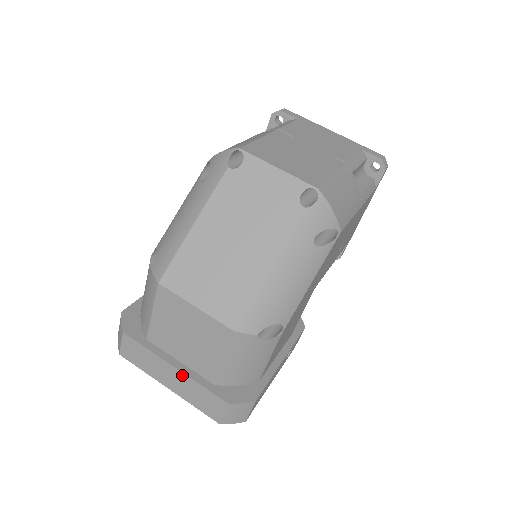
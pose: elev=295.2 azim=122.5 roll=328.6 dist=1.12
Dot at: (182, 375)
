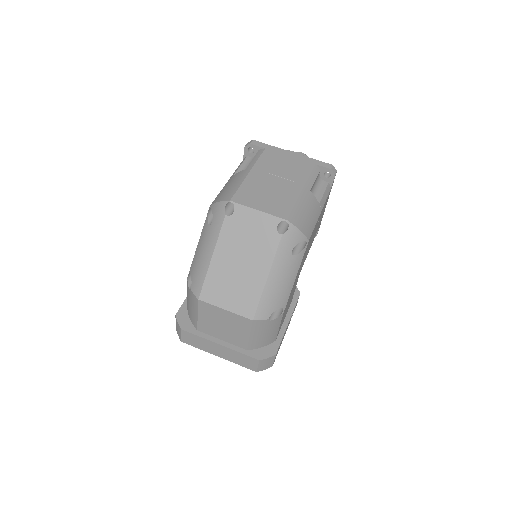
Dot at: (226, 348)
